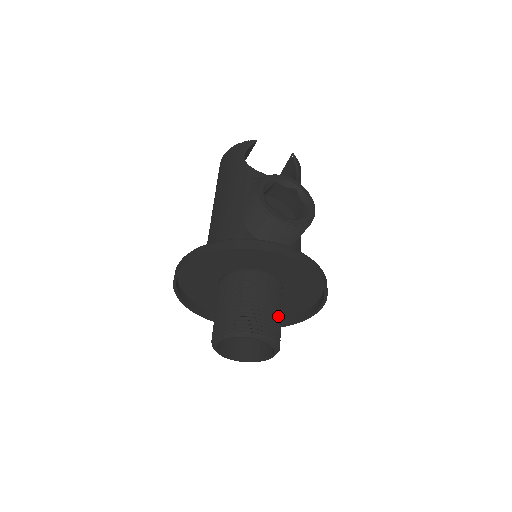
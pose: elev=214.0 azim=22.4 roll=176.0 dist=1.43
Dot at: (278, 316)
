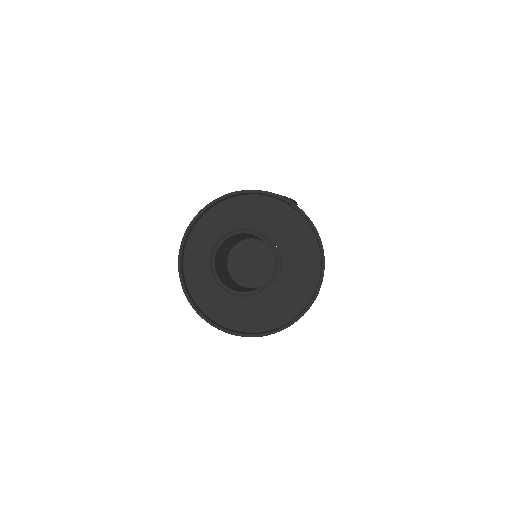
Dot at: (274, 244)
